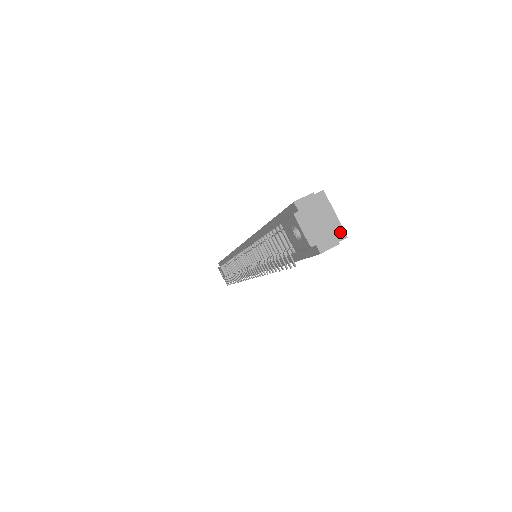
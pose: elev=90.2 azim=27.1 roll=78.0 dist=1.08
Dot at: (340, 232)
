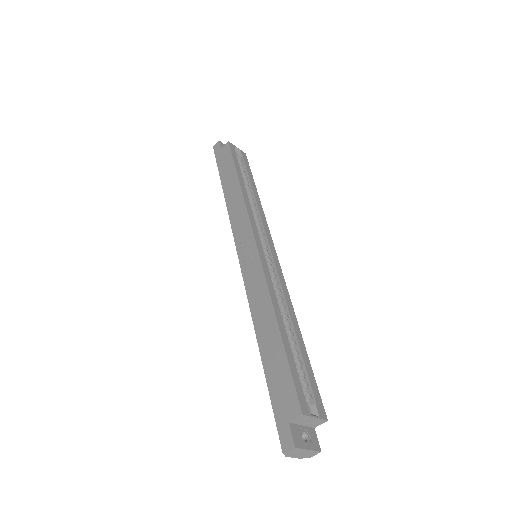
Dot at: (321, 421)
